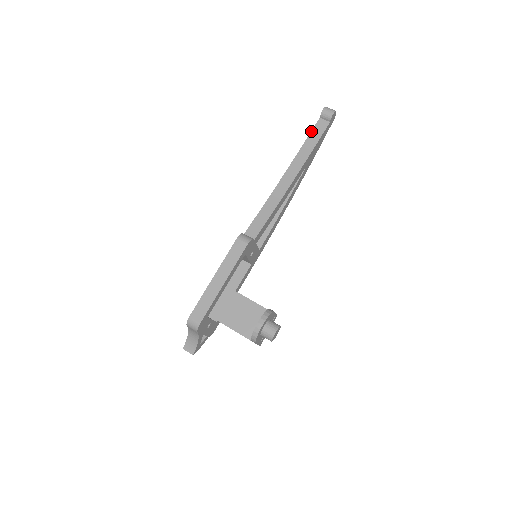
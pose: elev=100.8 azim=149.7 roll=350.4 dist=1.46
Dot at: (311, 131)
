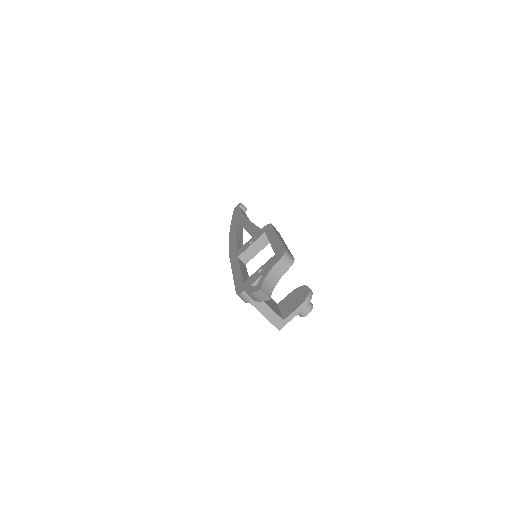
Dot at: occluded
